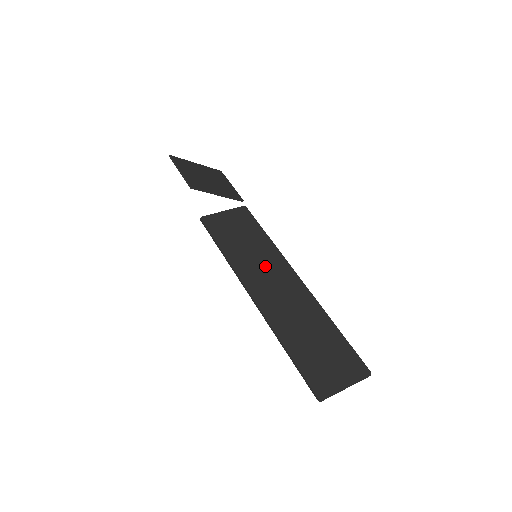
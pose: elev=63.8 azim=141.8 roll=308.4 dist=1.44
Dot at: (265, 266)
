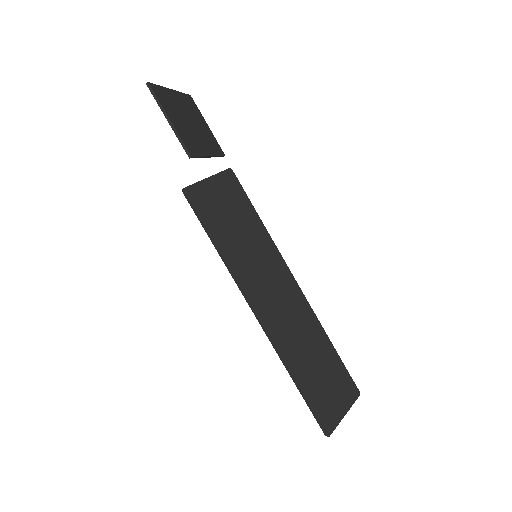
Dot at: (265, 269)
